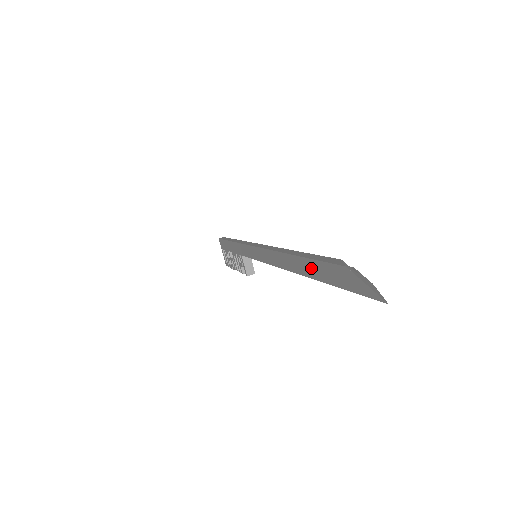
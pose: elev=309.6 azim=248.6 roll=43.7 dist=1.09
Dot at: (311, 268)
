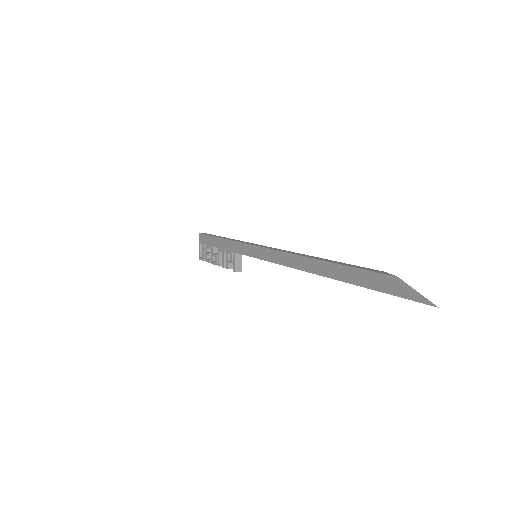
Dot at: (348, 274)
